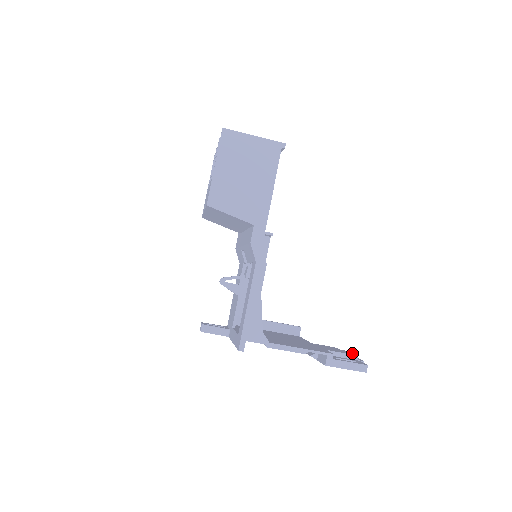
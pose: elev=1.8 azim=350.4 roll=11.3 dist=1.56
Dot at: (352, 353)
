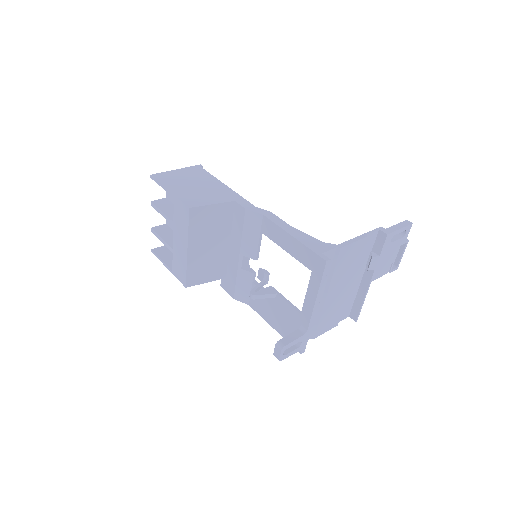
Dot at: occluded
